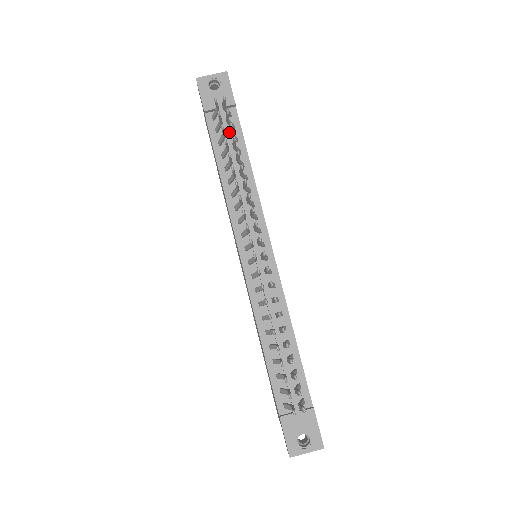
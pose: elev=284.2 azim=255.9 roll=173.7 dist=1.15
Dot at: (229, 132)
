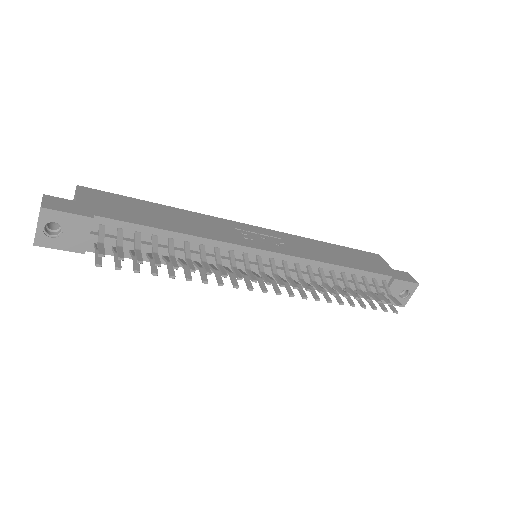
Dot at: (136, 254)
